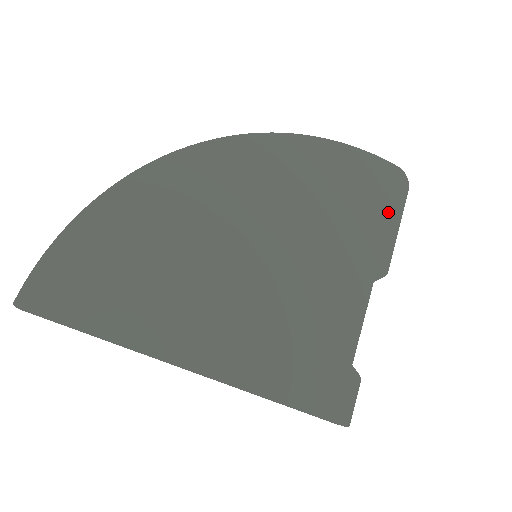
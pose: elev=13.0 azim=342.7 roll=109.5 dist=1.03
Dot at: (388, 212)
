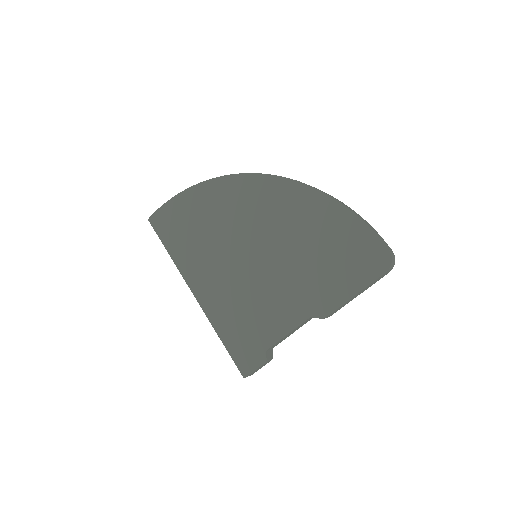
Dot at: (355, 279)
